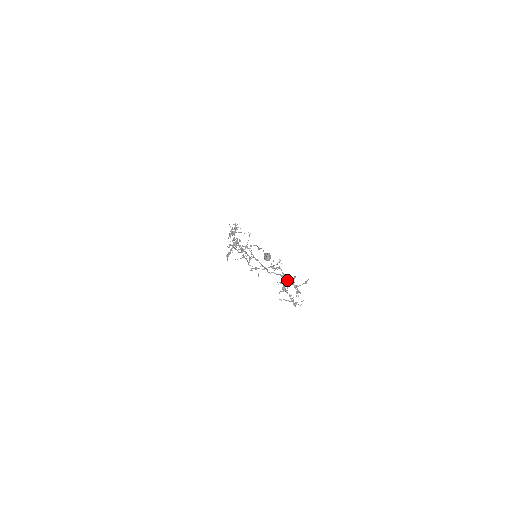
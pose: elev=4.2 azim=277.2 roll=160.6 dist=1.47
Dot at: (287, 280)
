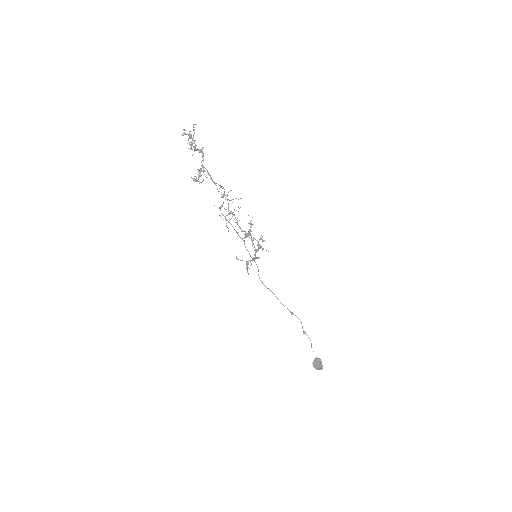
Dot at: (198, 150)
